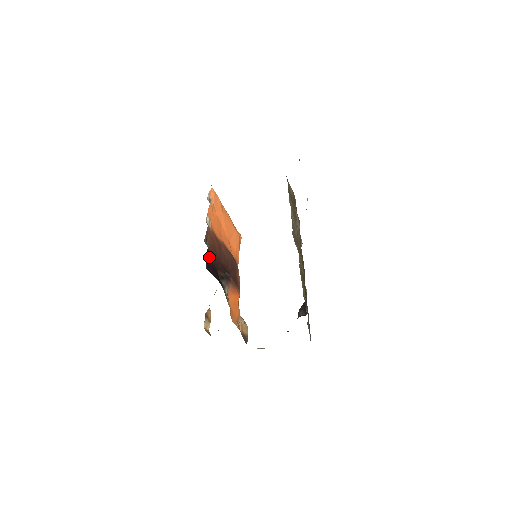
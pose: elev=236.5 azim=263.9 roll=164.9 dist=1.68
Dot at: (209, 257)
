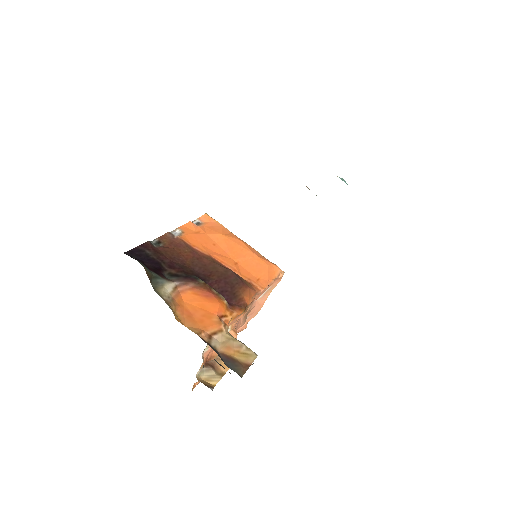
Dot at: (144, 249)
